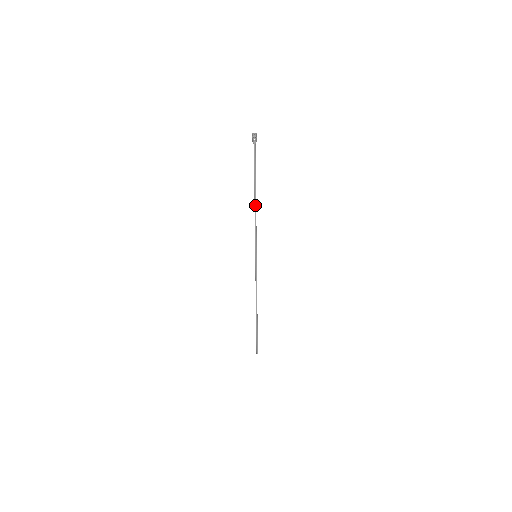
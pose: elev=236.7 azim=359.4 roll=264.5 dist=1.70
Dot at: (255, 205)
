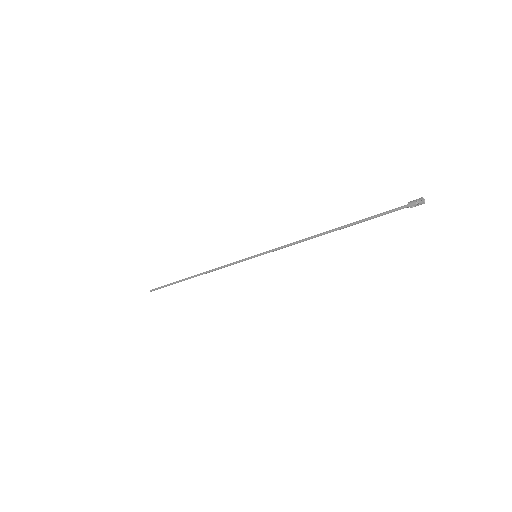
Dot at: (320, 235)
